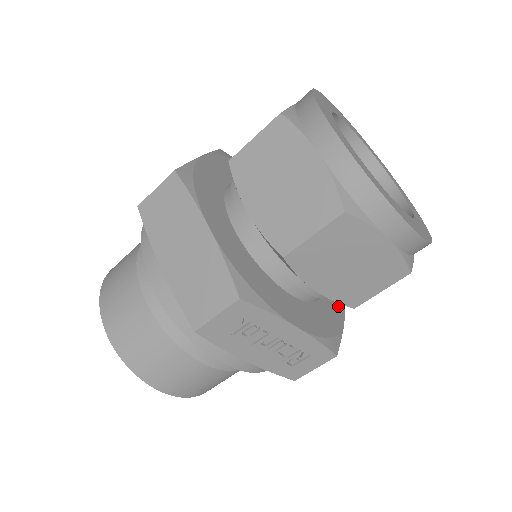
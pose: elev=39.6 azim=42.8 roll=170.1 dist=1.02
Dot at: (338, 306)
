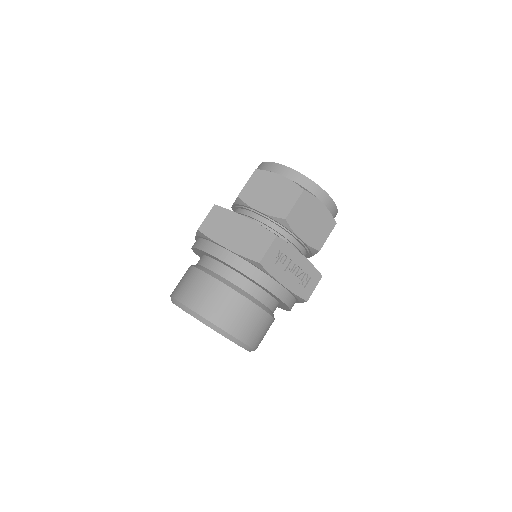
Dot at: occluded
